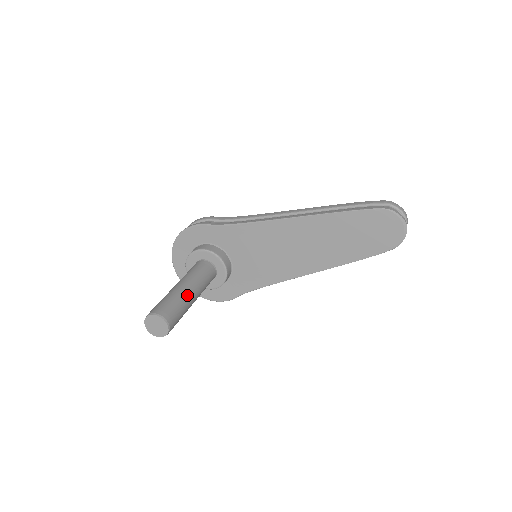
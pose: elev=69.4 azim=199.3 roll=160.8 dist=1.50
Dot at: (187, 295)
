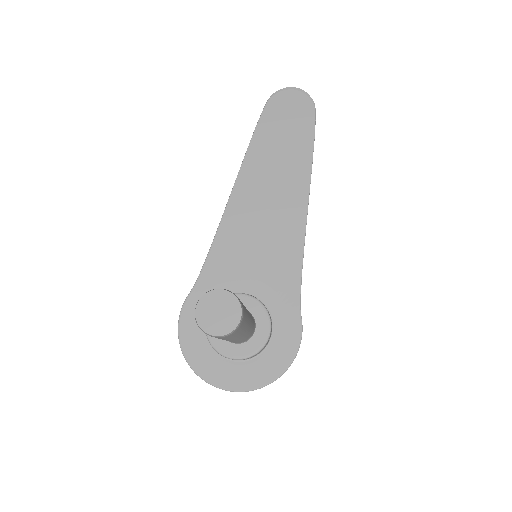
Dot at: occluded
